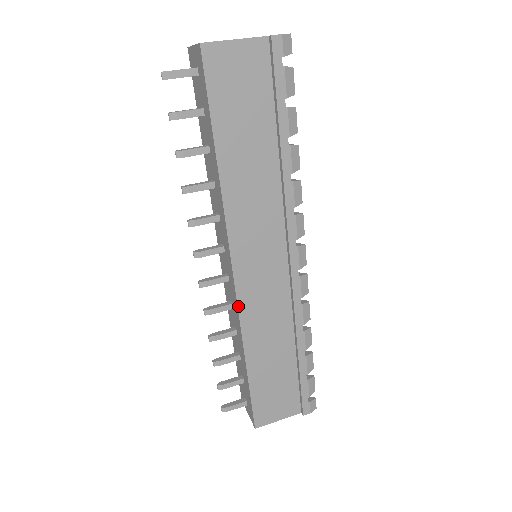
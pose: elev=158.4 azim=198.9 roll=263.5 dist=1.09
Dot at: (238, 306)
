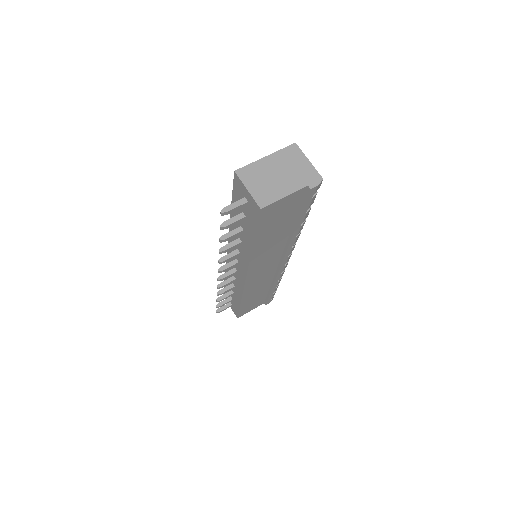
Dot at: (244, 288)
